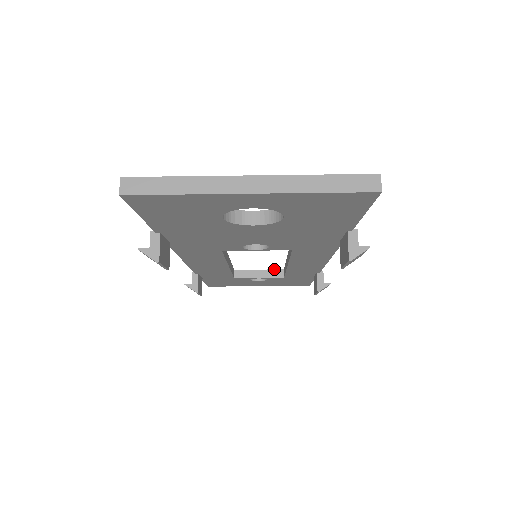
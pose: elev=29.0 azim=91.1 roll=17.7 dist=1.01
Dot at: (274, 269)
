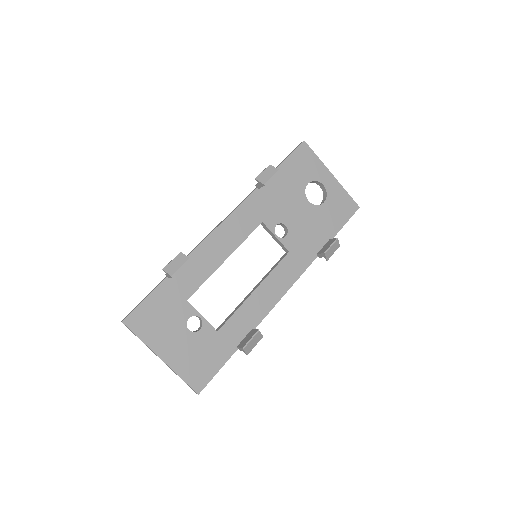
Dot at: occluded
